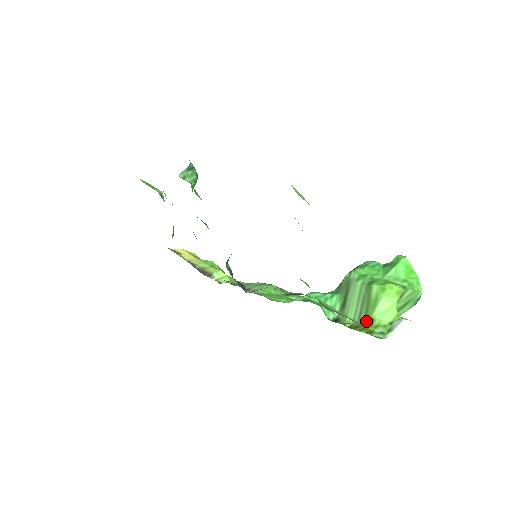
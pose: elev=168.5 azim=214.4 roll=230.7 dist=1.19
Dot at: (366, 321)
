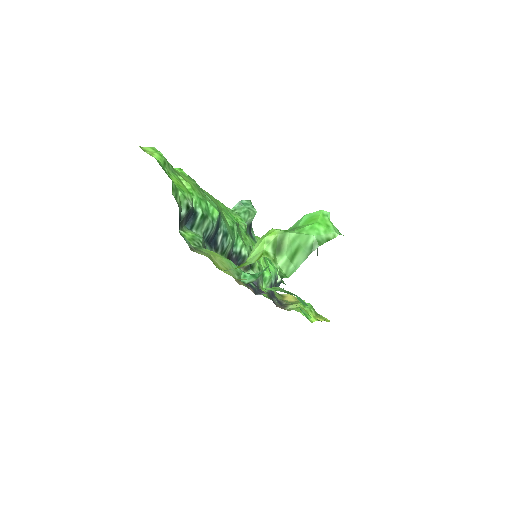
Dot at: occluded
